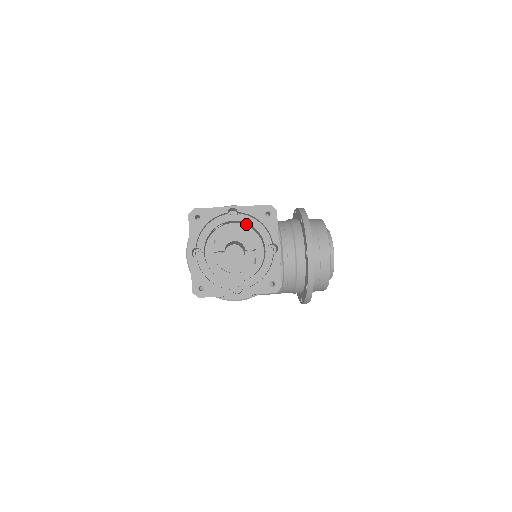
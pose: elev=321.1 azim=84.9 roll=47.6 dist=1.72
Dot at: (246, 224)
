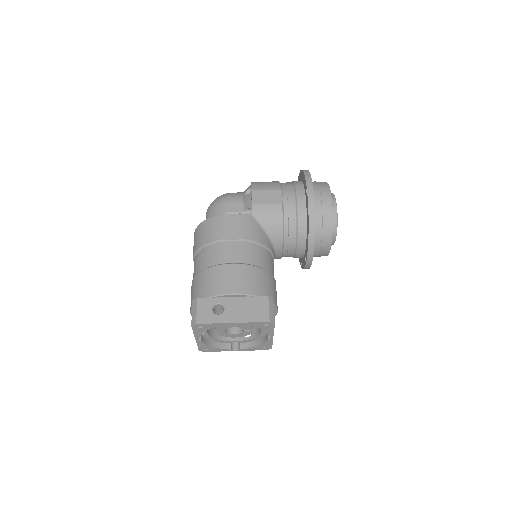
Dot at: occluded
